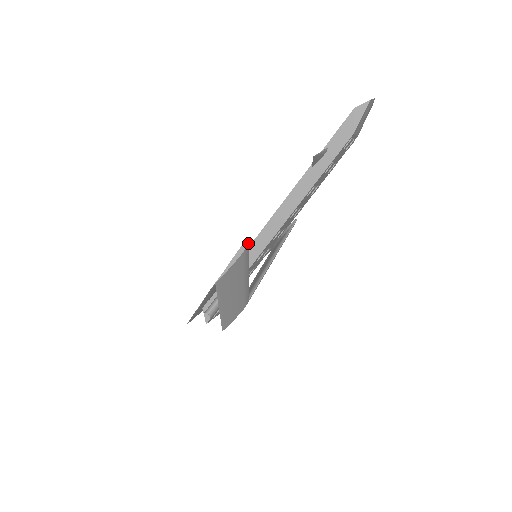
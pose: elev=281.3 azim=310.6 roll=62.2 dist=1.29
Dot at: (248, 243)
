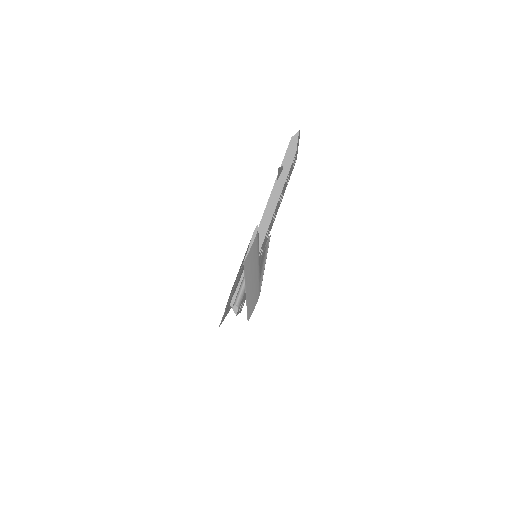
Dot at: occluded
